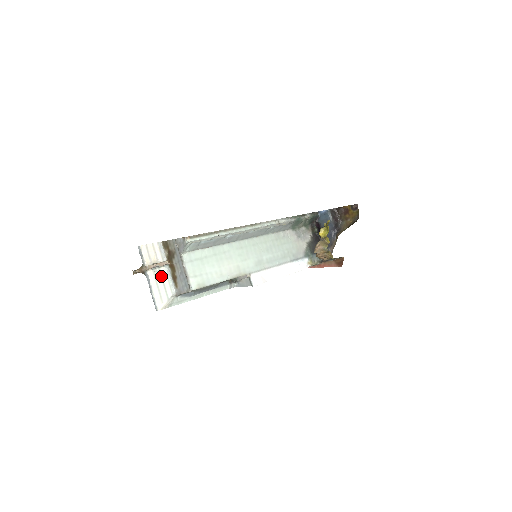
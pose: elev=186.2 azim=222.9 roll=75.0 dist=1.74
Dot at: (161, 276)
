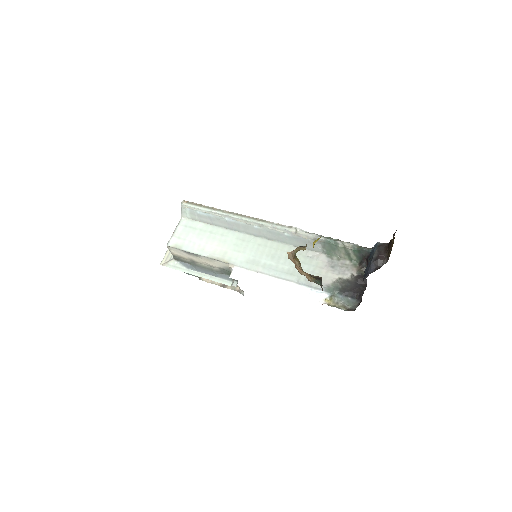
Dot at: occluded
